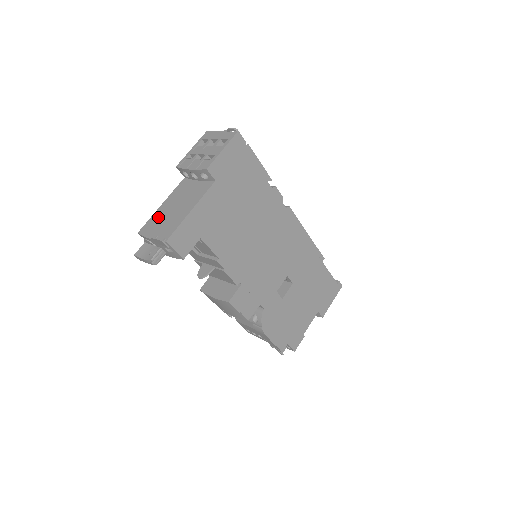
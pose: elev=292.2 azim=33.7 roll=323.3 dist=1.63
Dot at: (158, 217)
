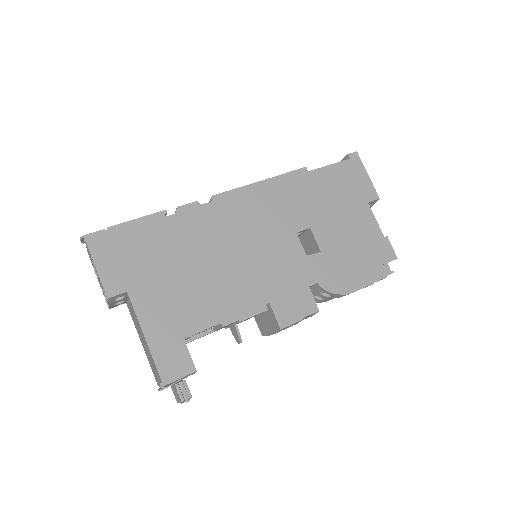
Dot at: occluded
